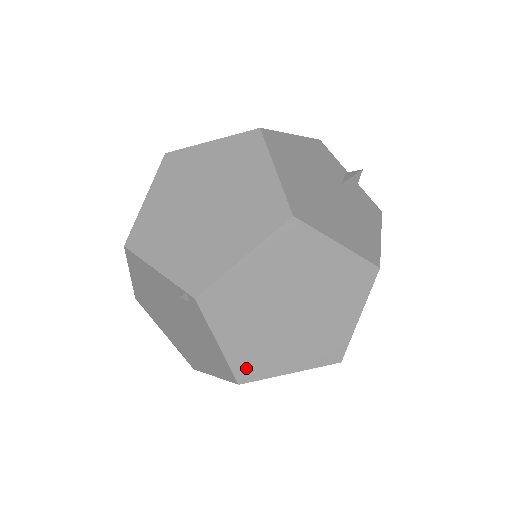
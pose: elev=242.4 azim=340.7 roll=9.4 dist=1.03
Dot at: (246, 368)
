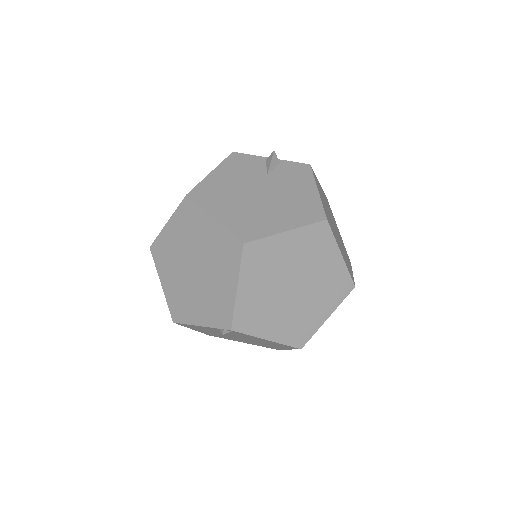
Dot at: (297, 338)
